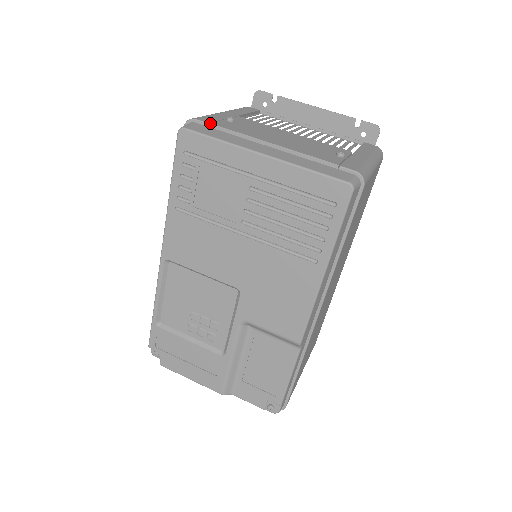
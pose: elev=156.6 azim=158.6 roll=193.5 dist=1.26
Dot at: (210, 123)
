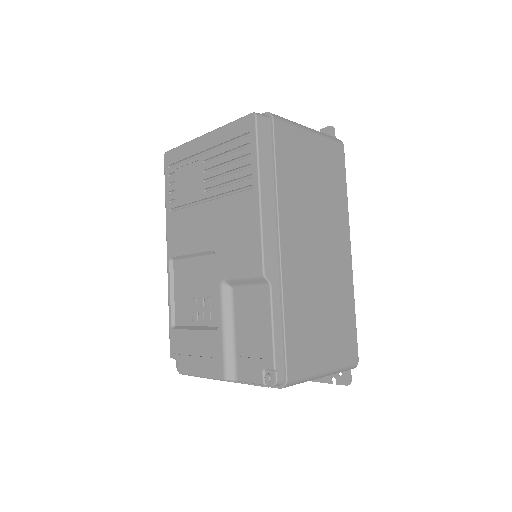
Dot at: occluded
